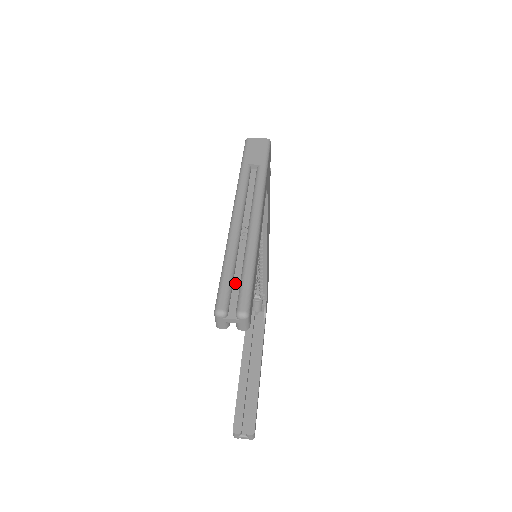
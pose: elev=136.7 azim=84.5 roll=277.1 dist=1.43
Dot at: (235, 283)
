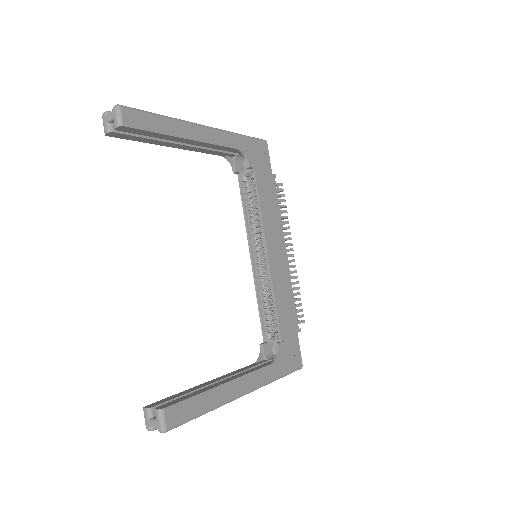
Dot at: occluded
